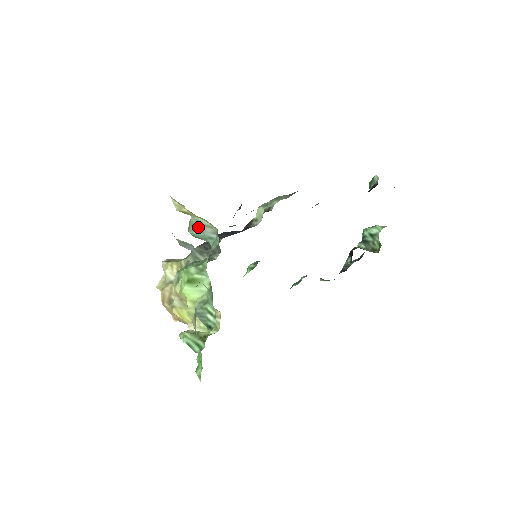
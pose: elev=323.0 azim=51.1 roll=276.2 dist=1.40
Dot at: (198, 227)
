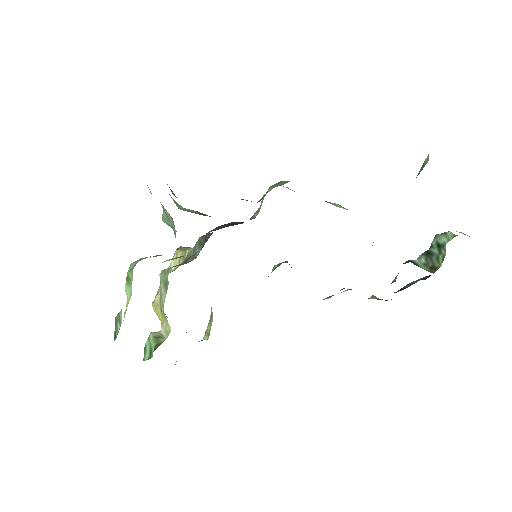
Dot at: (166, 215)
